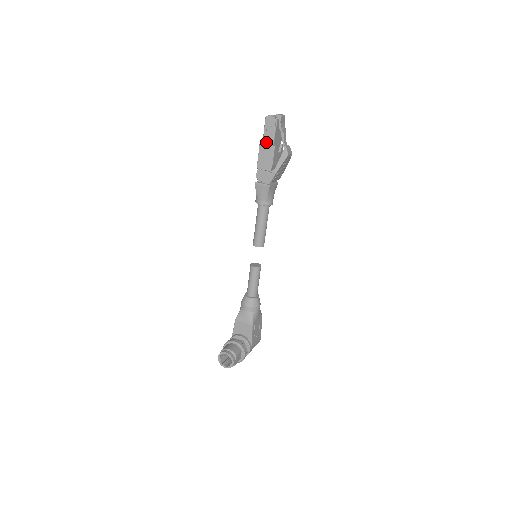
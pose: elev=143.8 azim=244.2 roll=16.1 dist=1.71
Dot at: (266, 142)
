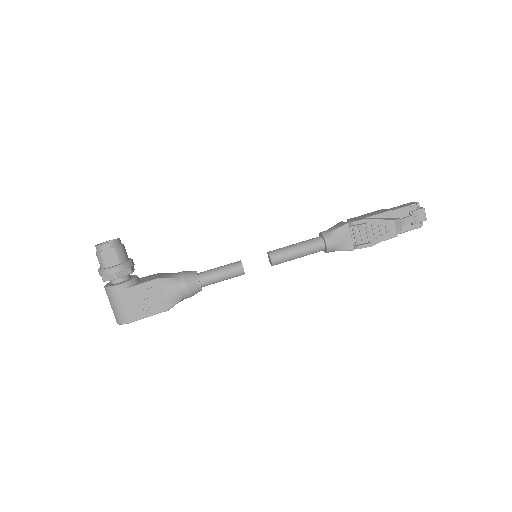
Dot at: occluded
